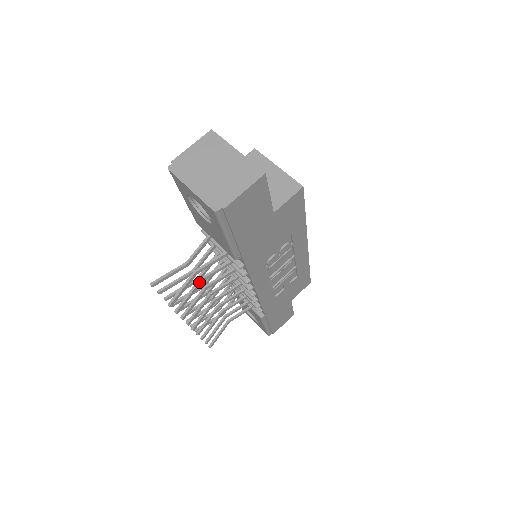
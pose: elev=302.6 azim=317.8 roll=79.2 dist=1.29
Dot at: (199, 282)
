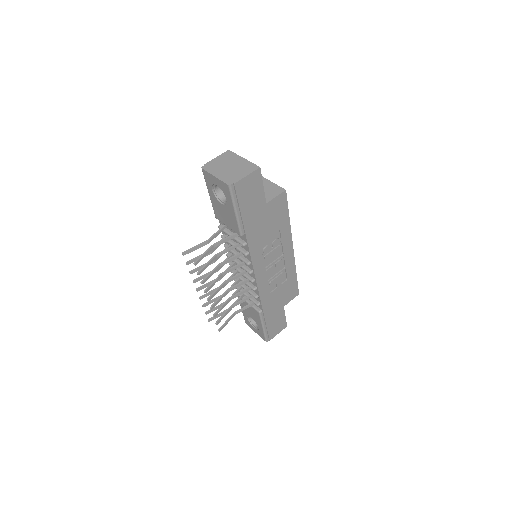
Dot at: (215, 256)
